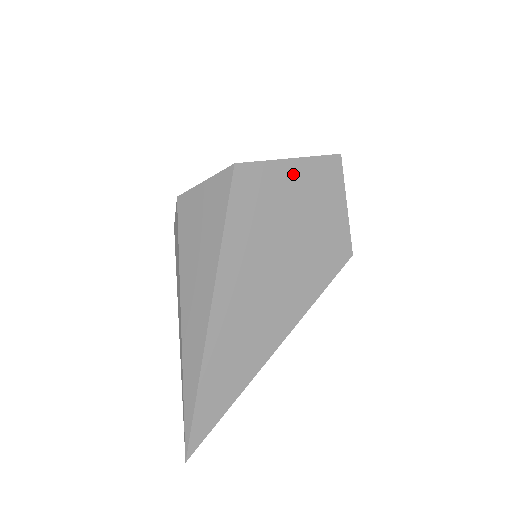
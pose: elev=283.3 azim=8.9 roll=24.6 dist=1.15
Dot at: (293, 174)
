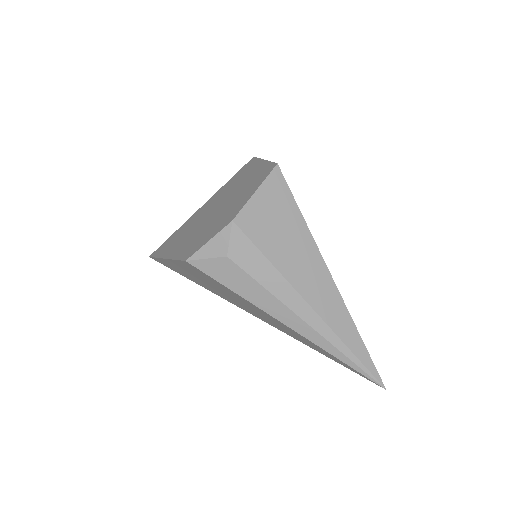
Dot at: occluded
